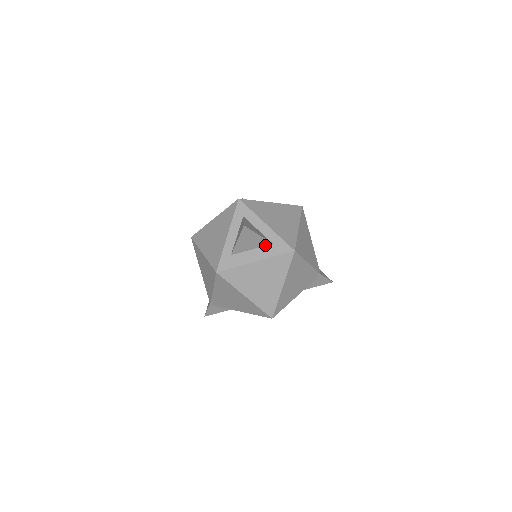
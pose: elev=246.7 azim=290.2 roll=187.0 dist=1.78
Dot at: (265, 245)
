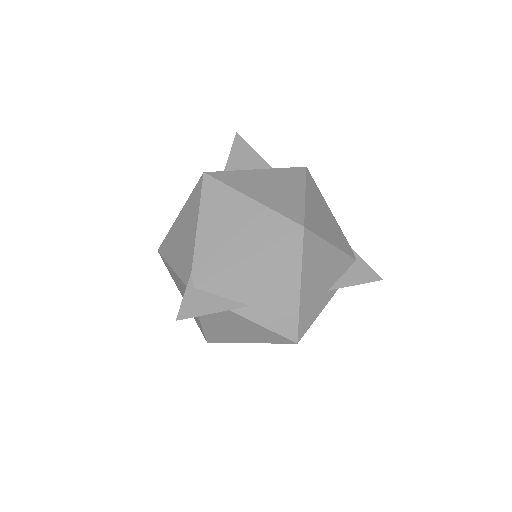
Dot at: occluded
